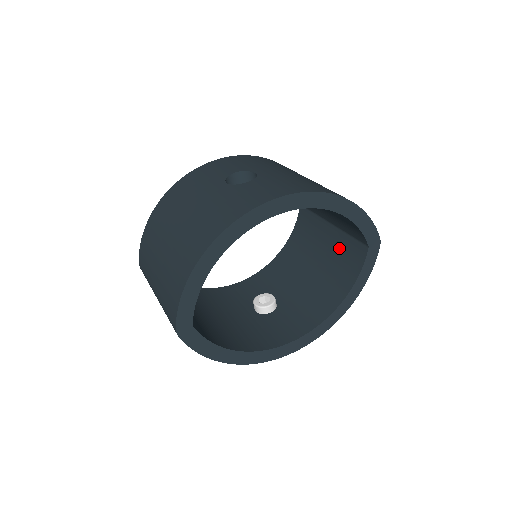
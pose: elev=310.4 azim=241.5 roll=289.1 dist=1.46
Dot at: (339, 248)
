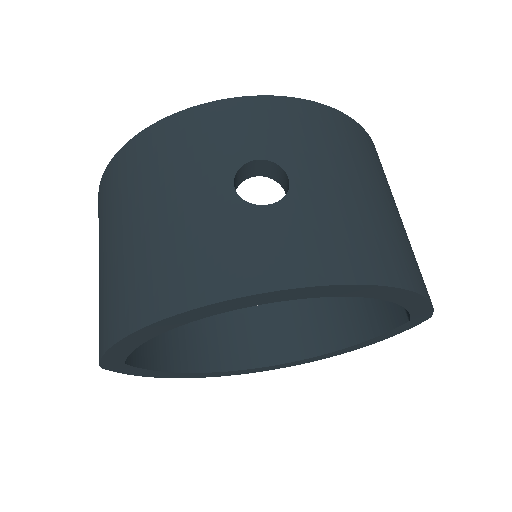
Dot at: occluded
